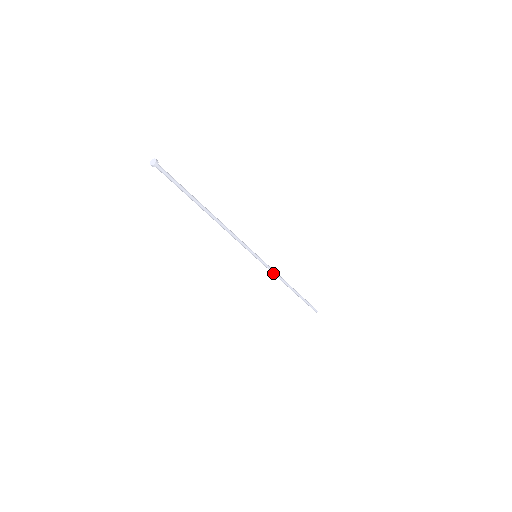
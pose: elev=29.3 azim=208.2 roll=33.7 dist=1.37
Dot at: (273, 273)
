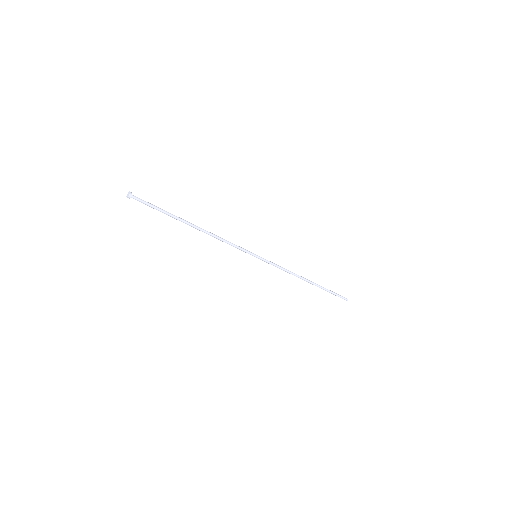
Dot at: (281, 269)
